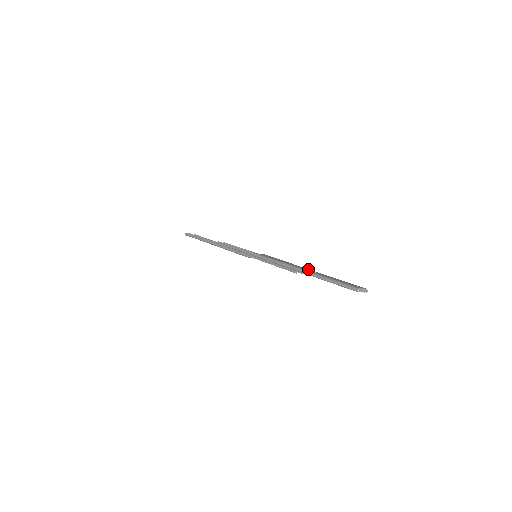
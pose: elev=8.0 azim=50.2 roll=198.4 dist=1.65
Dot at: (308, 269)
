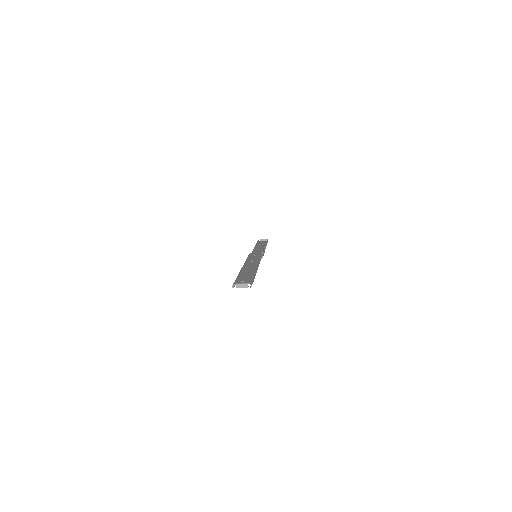
Dot at: (253, 265)
